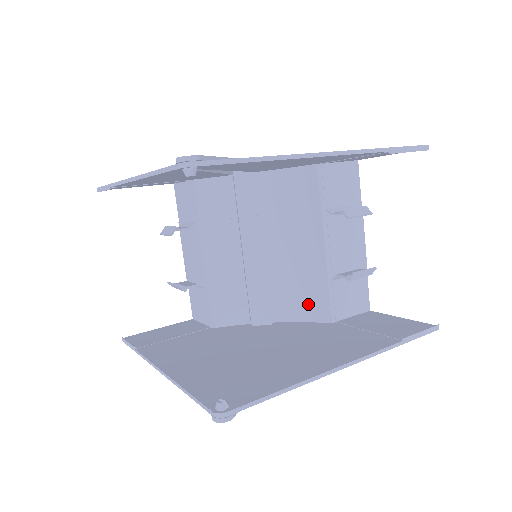
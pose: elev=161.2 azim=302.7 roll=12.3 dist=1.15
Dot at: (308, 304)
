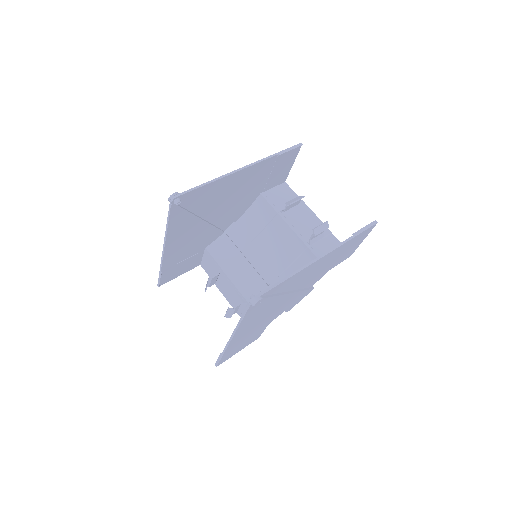
Dot at: occluded
